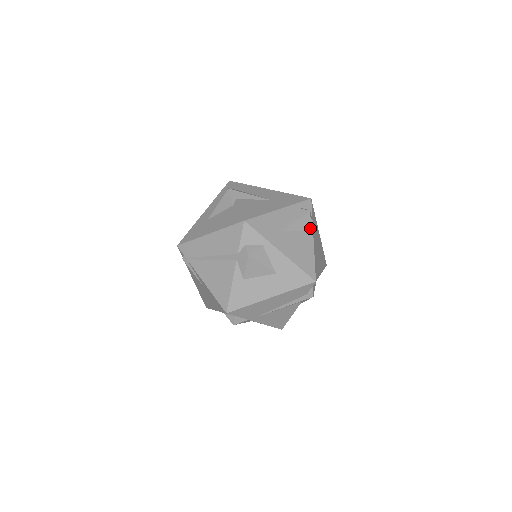
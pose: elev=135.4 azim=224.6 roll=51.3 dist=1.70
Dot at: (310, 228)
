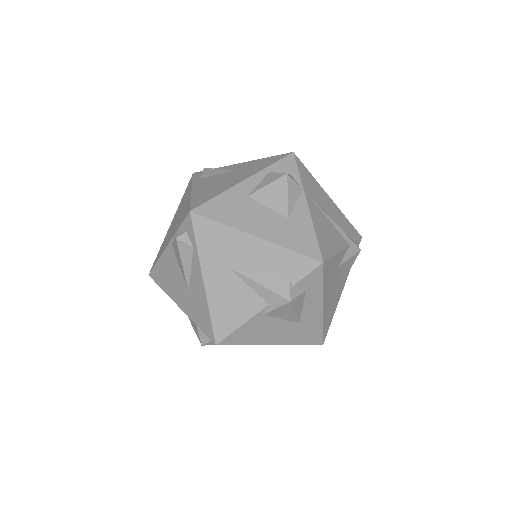
Dot at: occluded
